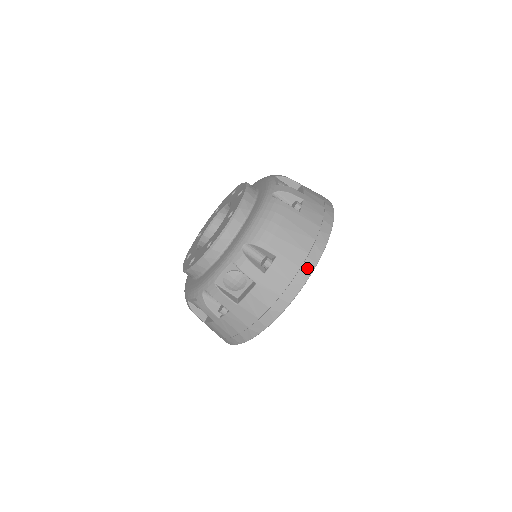
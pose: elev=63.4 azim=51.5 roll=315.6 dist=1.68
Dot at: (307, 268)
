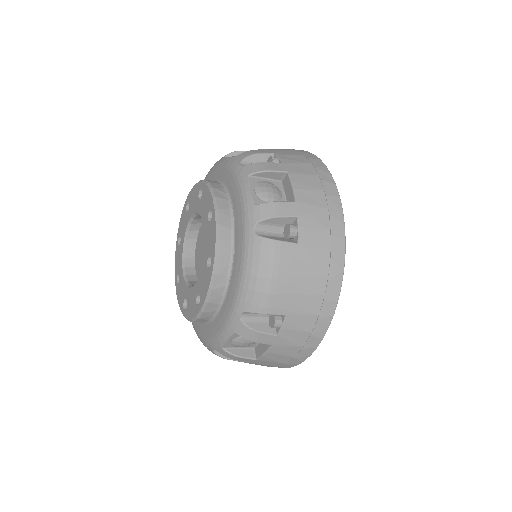
Dot at: (327, 312)
